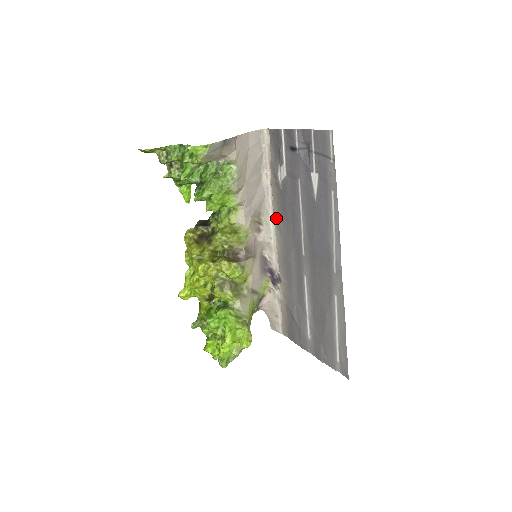
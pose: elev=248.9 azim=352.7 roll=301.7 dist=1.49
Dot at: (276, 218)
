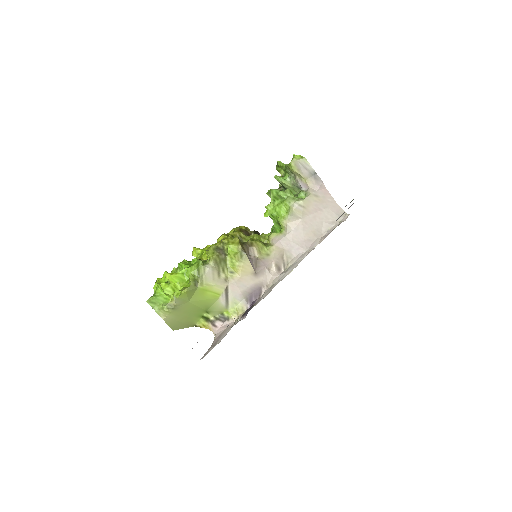
Dot at: occluded
